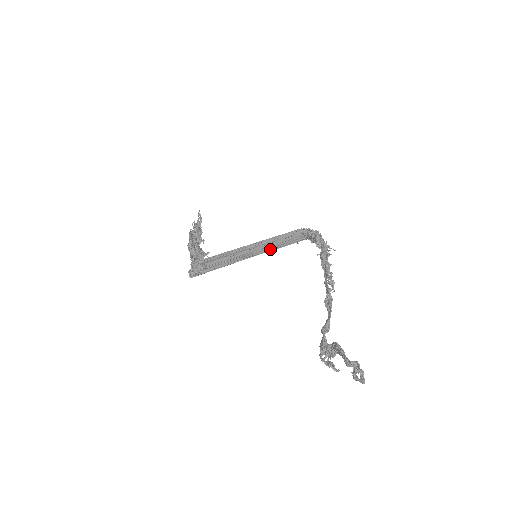
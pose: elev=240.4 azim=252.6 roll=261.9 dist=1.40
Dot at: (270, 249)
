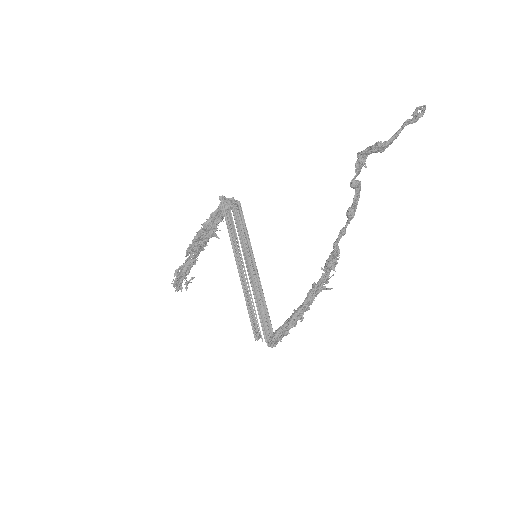
Dot at: (253, 286)
